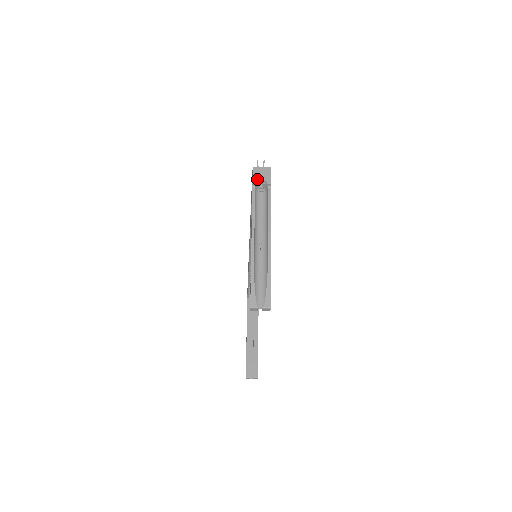
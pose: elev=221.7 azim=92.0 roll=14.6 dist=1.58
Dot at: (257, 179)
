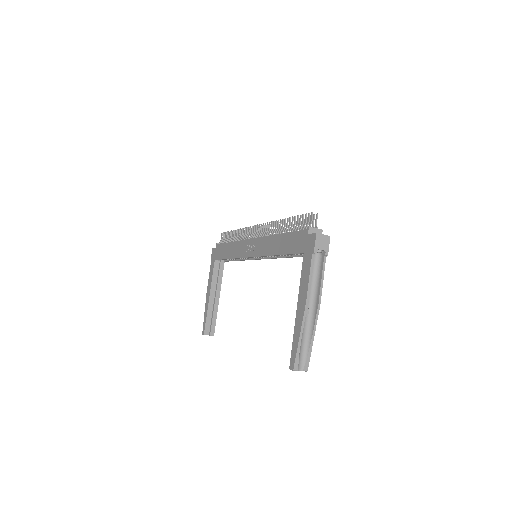
Dot at: (318, 248)
